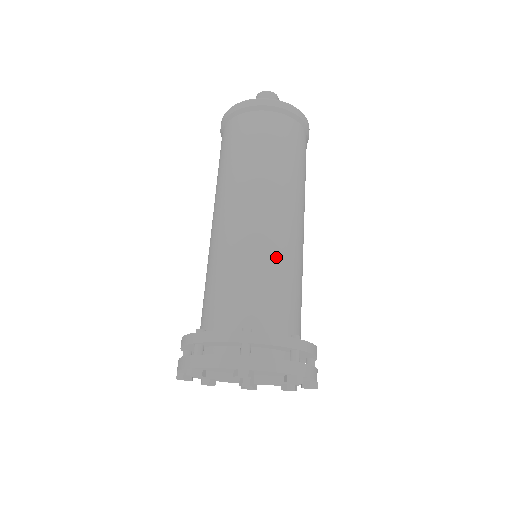
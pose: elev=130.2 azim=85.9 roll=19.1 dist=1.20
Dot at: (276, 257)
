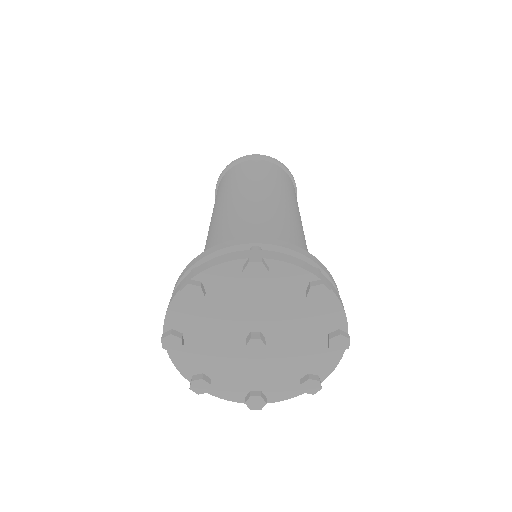
Dot at: (280, 220)
